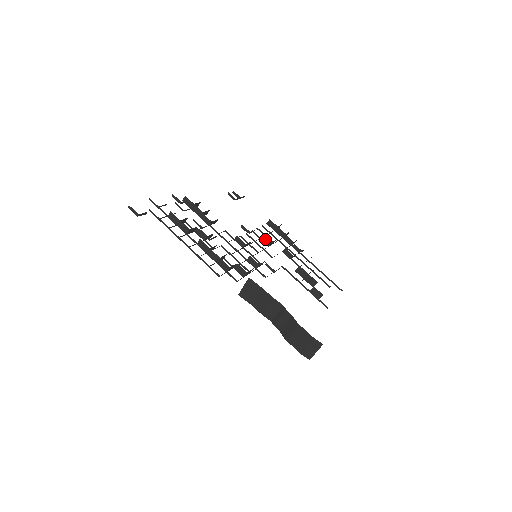
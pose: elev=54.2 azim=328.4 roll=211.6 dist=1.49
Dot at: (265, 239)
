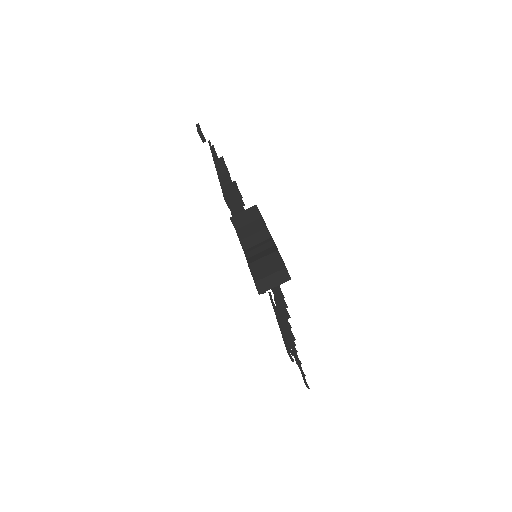
Dot at: occluded
